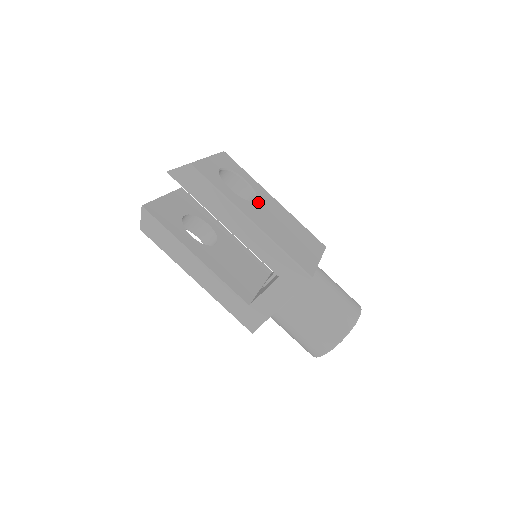
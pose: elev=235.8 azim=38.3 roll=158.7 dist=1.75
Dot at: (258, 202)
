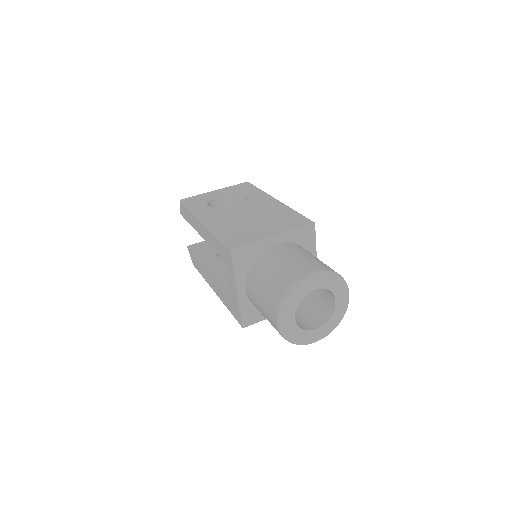
Dot at: (238, 207)
